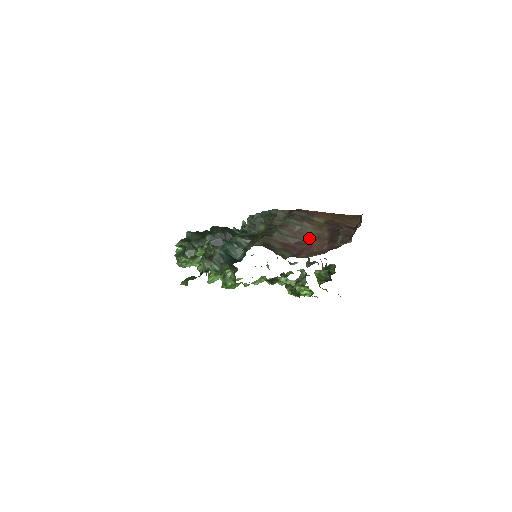
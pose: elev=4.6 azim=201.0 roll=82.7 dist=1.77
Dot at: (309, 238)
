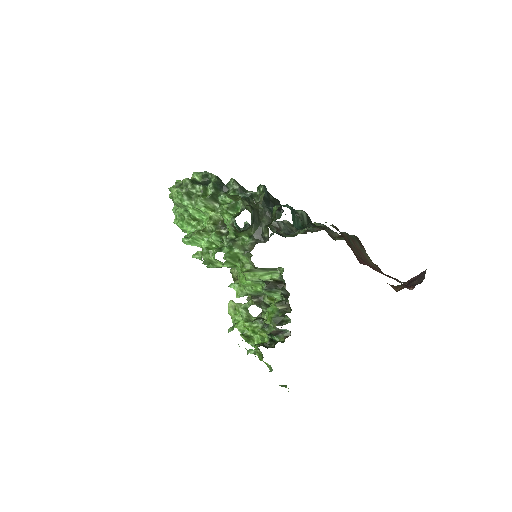
Dot at: (368, 262)
